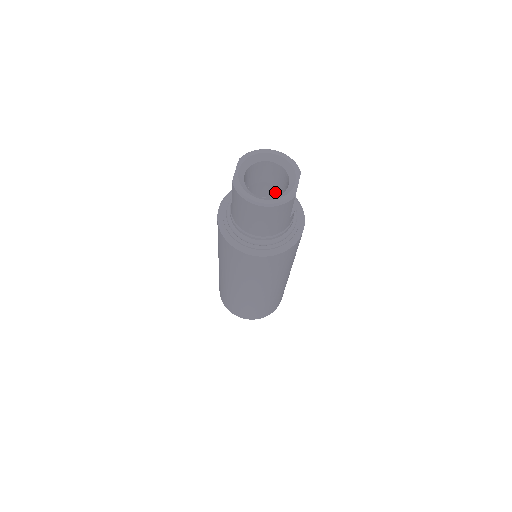
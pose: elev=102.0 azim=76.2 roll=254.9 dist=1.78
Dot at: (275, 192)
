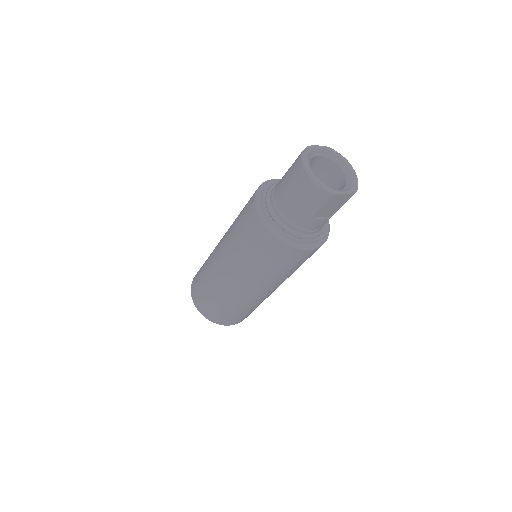
Dot at: occluded
